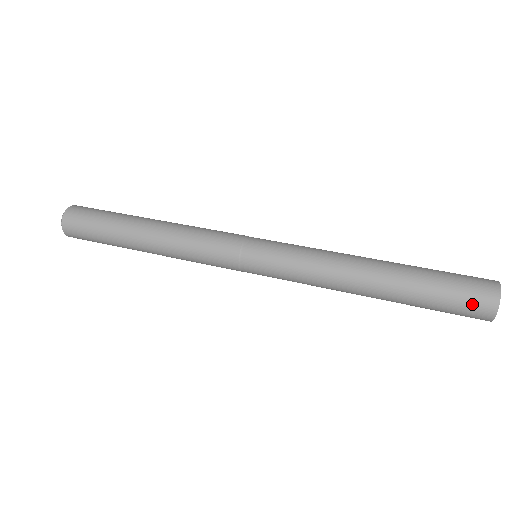
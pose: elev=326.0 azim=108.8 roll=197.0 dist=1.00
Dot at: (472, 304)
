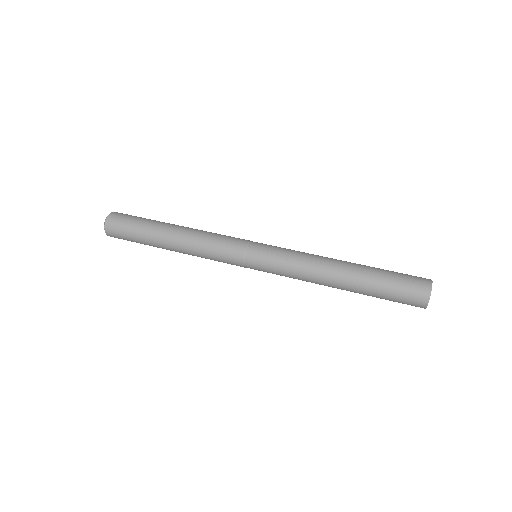
Dot at: (409, 302)
